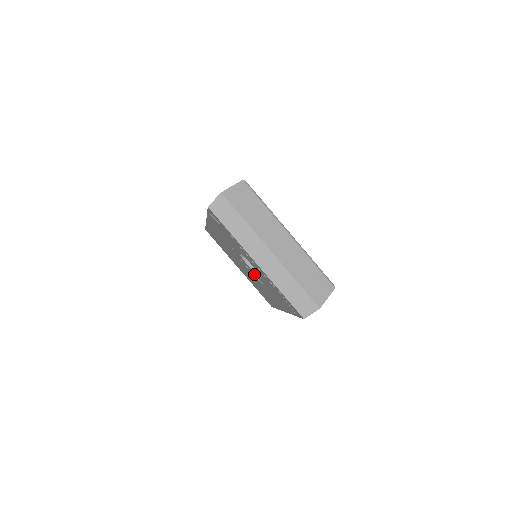
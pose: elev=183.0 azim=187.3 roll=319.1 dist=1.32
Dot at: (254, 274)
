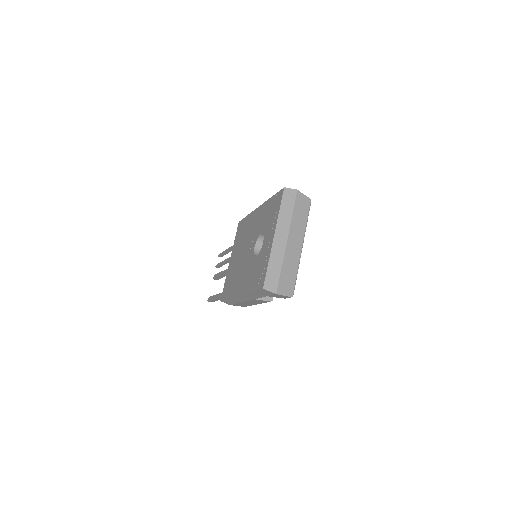
Dot at: (251, 256)
